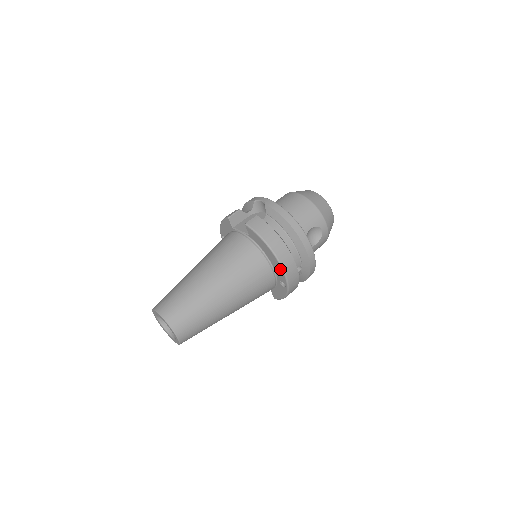
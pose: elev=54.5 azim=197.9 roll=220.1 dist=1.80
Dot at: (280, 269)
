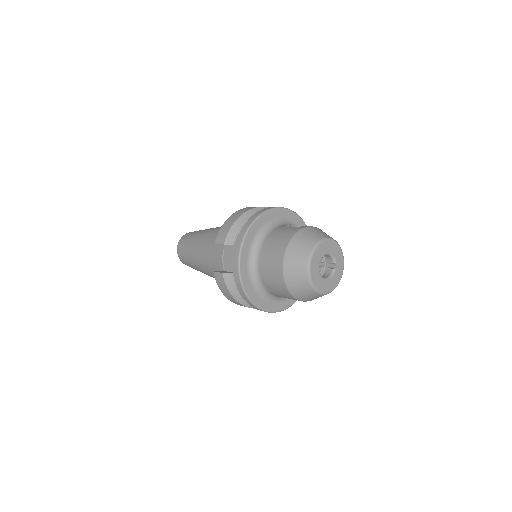
Dot at: occluded
